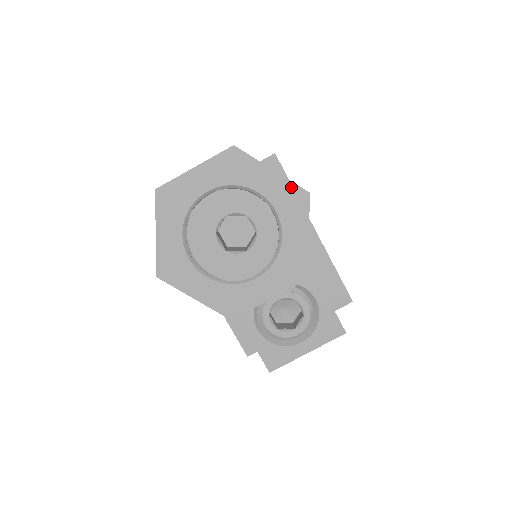
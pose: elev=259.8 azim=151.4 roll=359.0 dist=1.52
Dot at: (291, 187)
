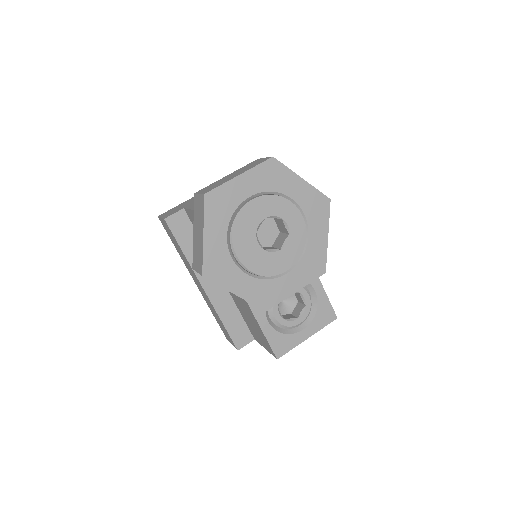
Dot at: (316, 194)
